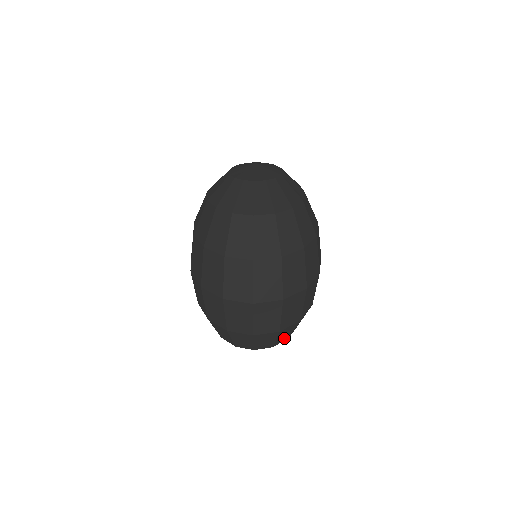
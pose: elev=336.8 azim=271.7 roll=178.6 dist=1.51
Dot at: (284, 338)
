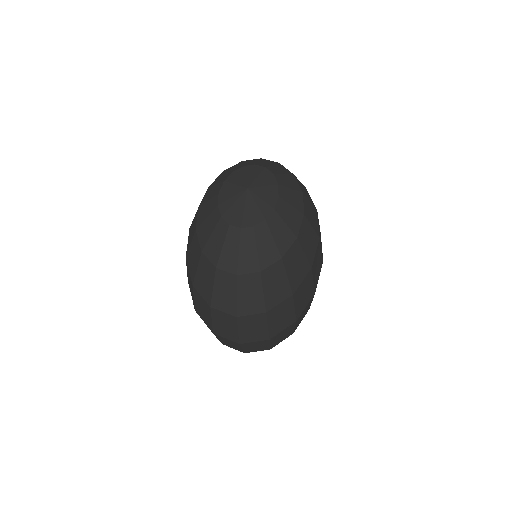
Dot at: occluded
